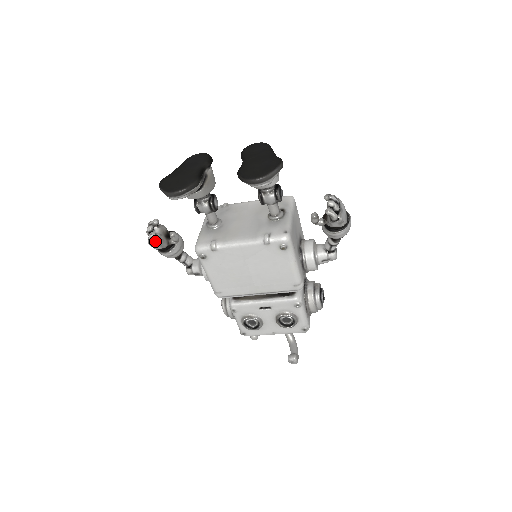
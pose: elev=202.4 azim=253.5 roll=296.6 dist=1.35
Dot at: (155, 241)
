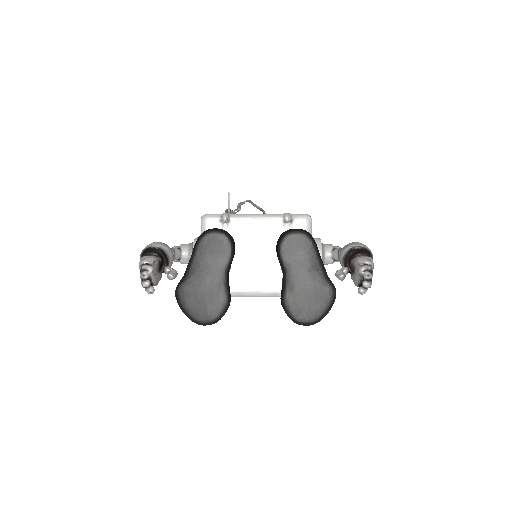
Dot at: occluded
